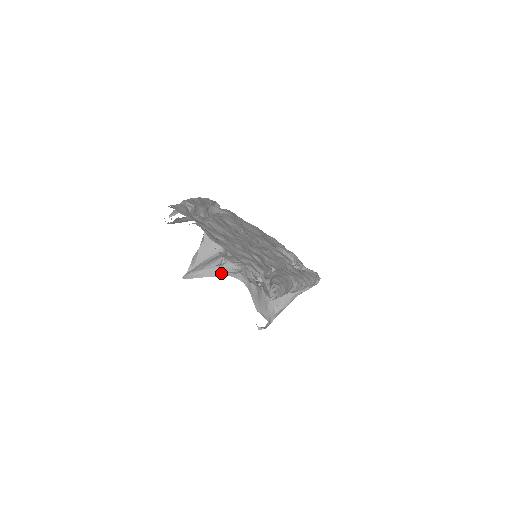
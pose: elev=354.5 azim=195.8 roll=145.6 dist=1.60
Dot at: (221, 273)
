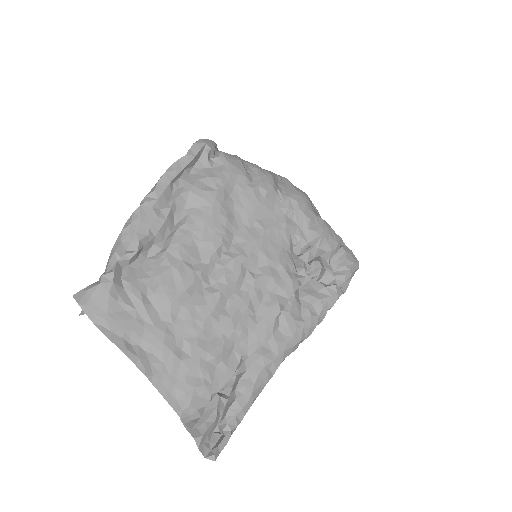
Dot at: occluded
